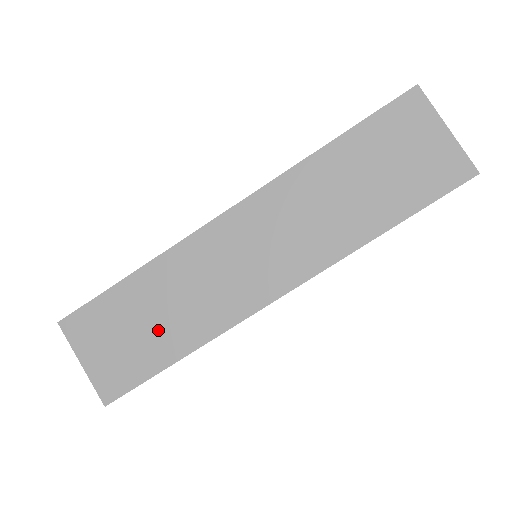
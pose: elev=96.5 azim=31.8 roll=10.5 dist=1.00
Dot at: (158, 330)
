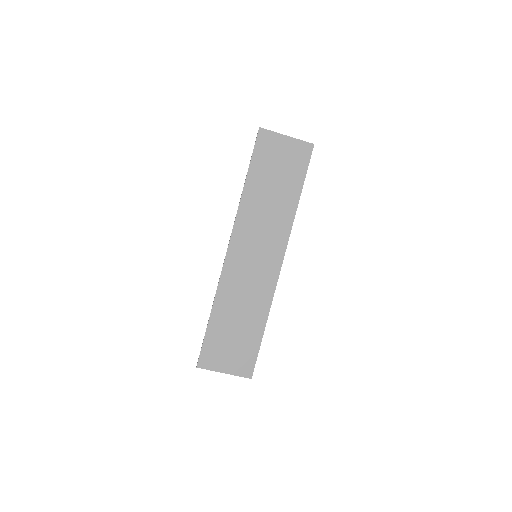
Dot at: (244, 326)
